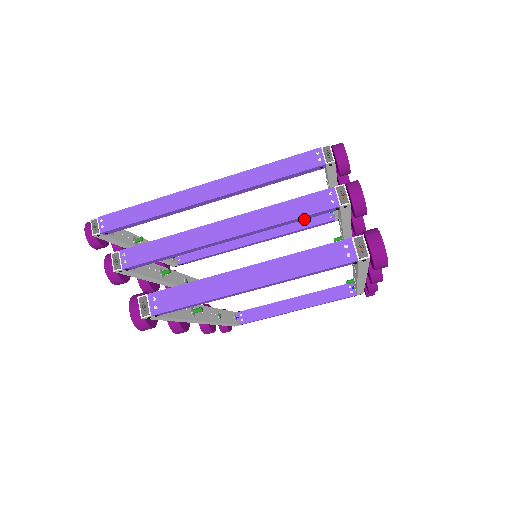
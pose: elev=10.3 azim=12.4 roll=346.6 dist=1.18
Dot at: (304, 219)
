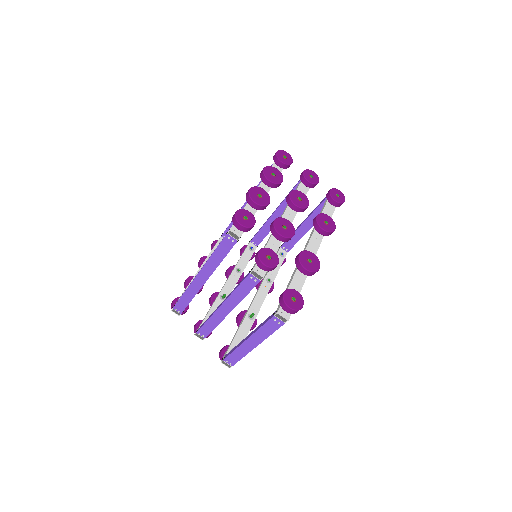
Dot at: occluded
